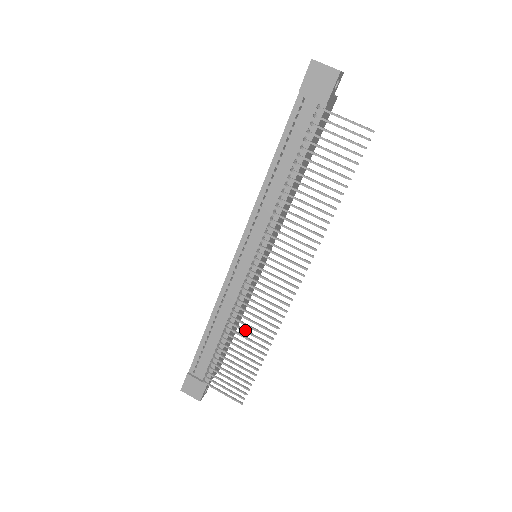
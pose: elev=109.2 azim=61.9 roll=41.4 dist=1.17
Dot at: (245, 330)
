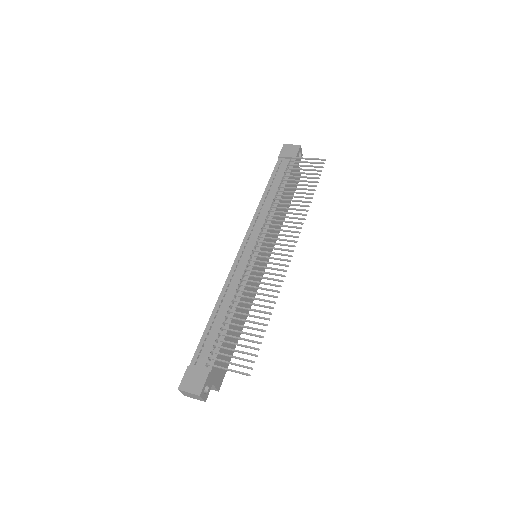
Dot at: (250, 297)
